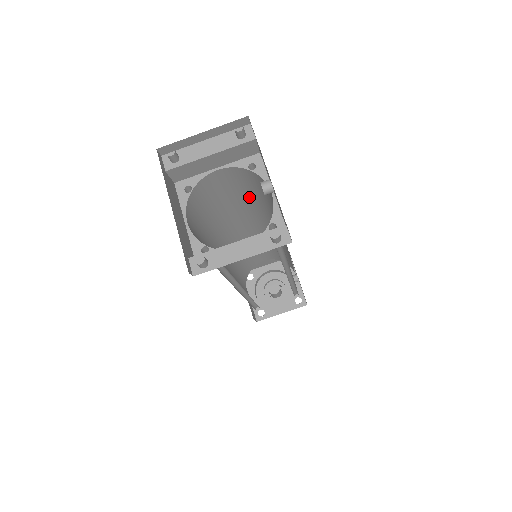
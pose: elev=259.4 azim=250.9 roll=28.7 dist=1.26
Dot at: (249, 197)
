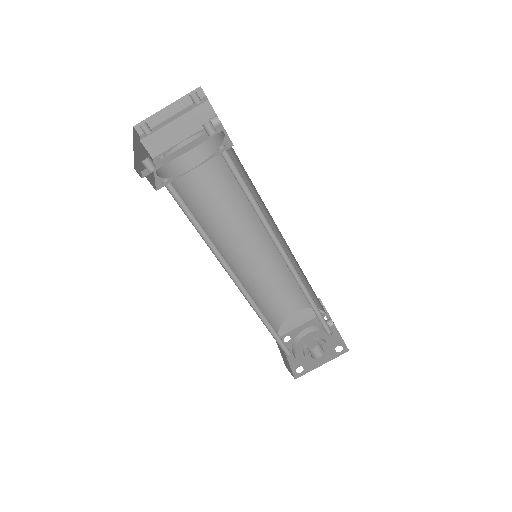
Dot at: (230, 182)
